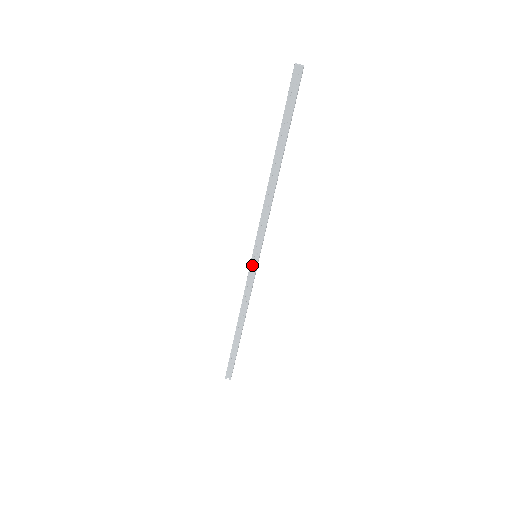
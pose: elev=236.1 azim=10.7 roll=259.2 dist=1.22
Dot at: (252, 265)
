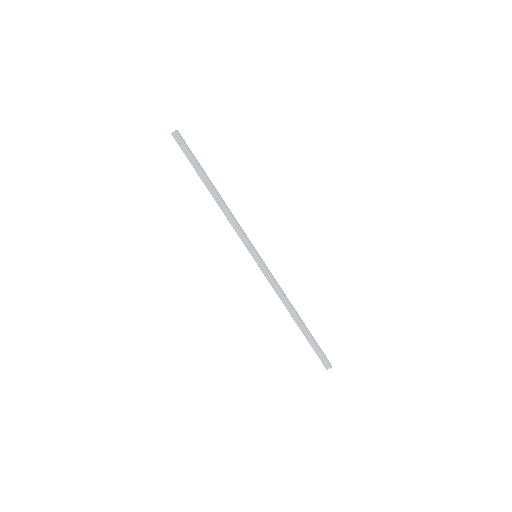
Dot at: (259, 264)
